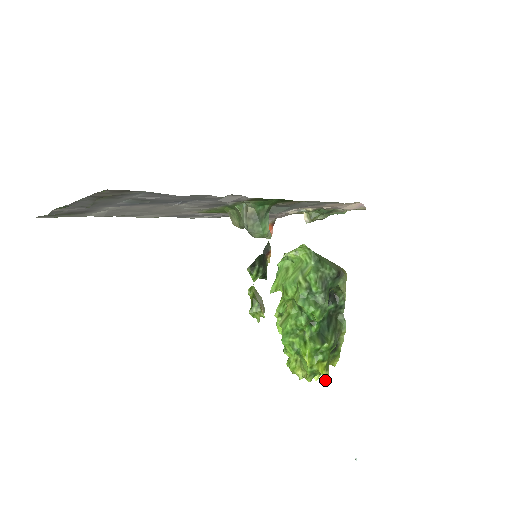
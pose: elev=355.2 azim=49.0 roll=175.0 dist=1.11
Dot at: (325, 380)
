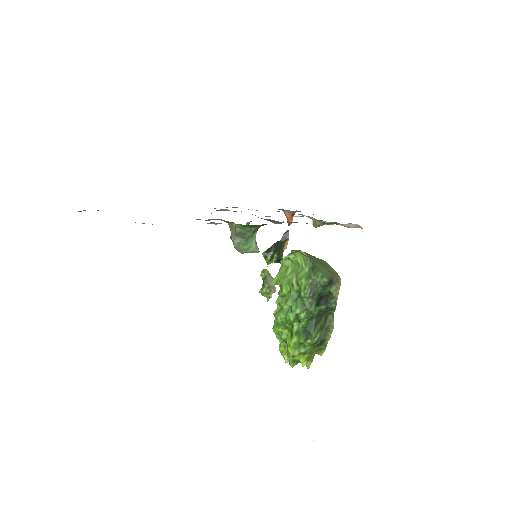
Dot at: (307, 368)
